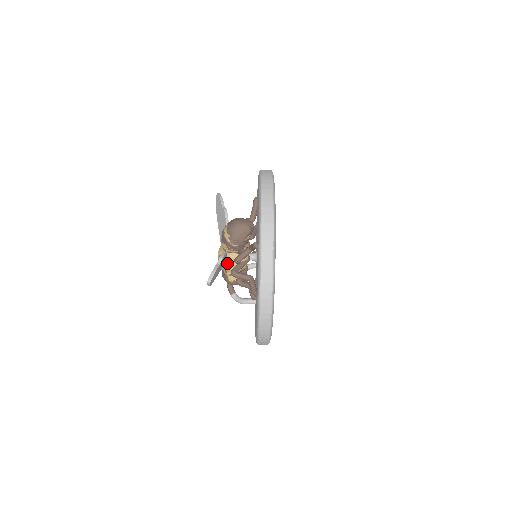
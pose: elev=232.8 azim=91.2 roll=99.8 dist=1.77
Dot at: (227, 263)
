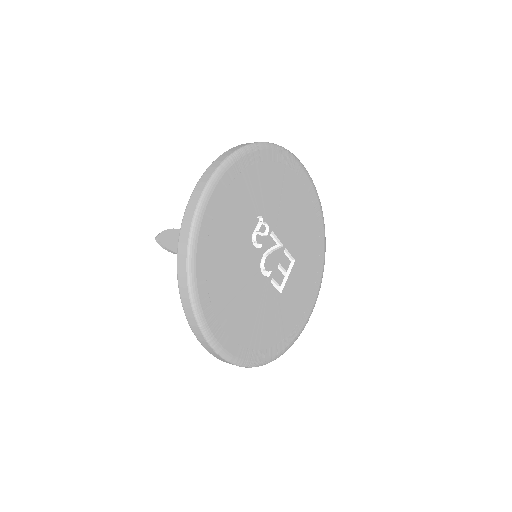
Dot at: occluded
